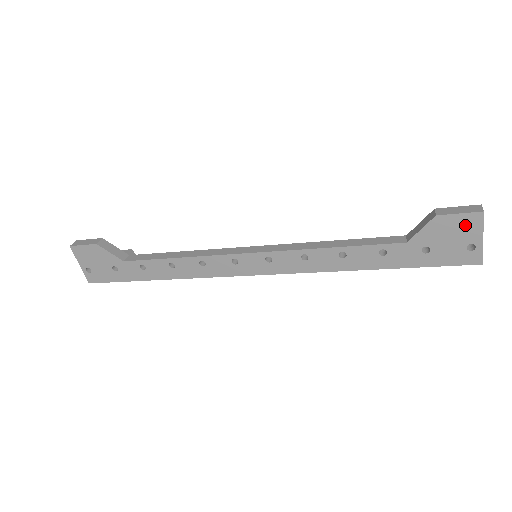
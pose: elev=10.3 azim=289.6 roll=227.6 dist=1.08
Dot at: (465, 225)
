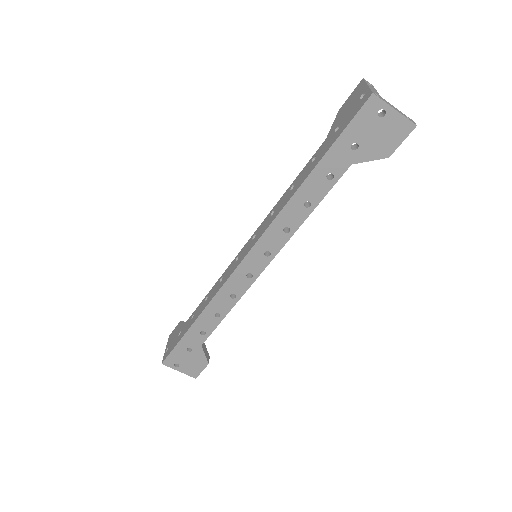
Dot at: (355, 94)
